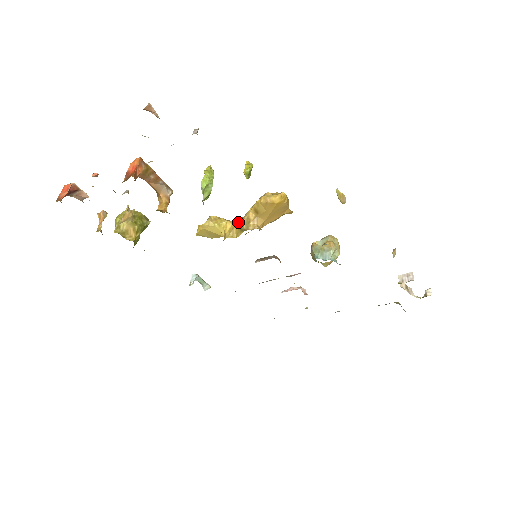
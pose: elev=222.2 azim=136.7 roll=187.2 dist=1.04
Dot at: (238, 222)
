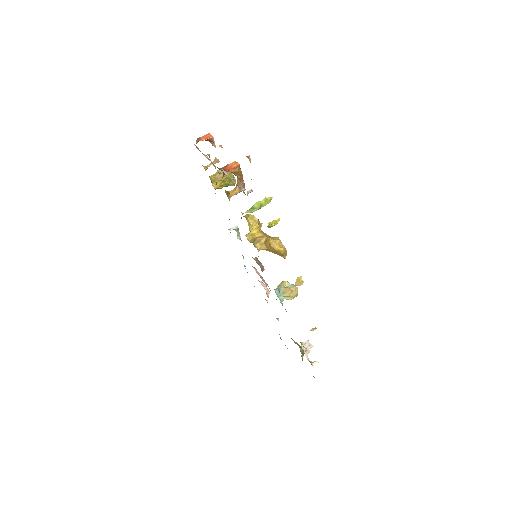
Dot at: (258, 235)
